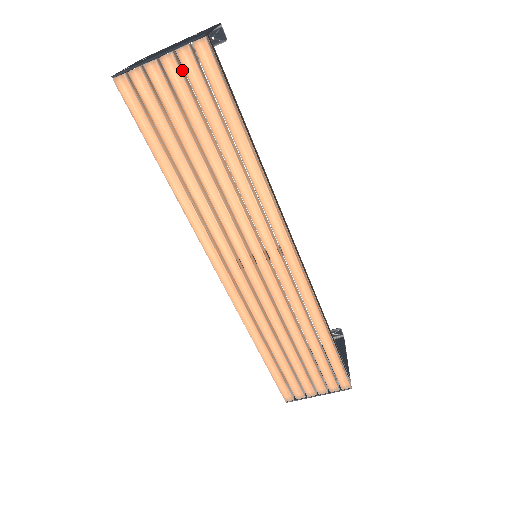
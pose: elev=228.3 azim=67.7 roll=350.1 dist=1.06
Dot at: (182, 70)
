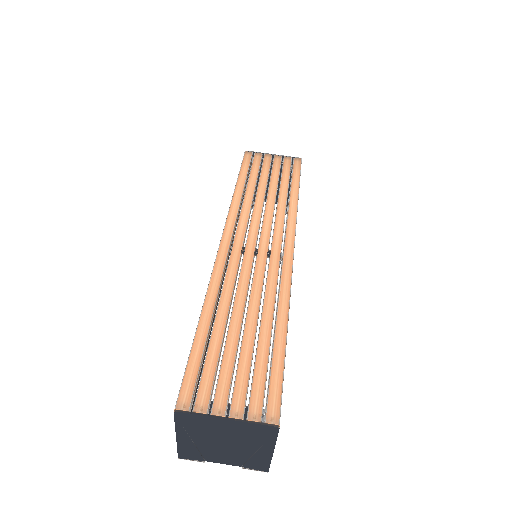
Dot at: (281, 164)
